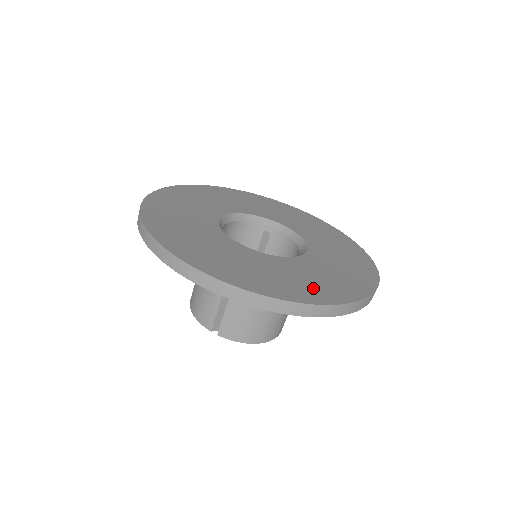
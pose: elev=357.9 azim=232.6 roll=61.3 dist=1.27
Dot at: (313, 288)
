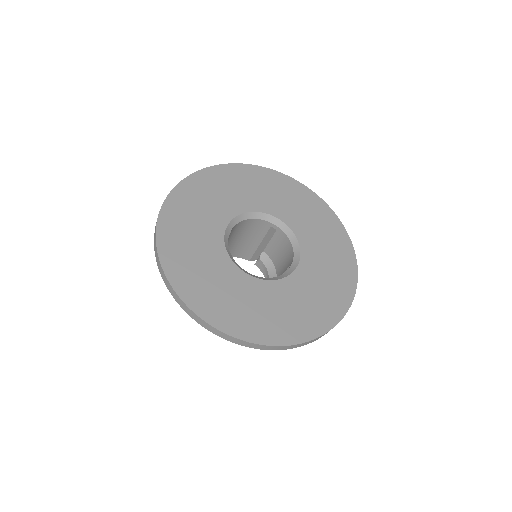
Dot at: (281, 324)
